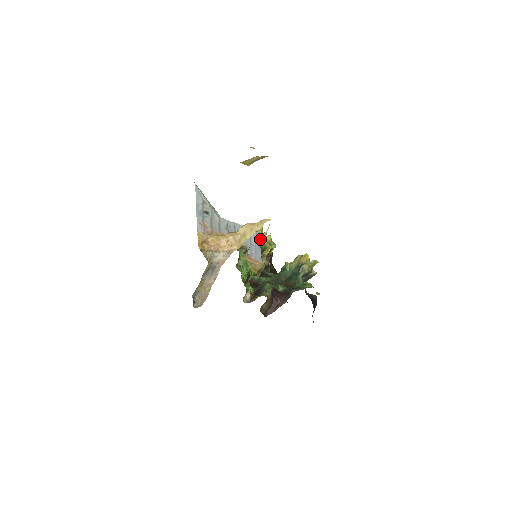
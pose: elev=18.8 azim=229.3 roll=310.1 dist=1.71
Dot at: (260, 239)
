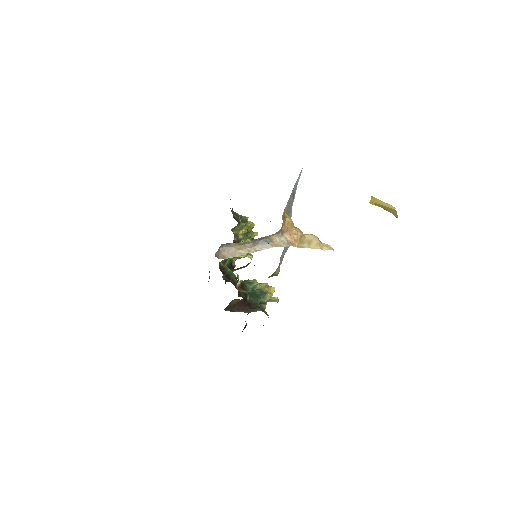
Dot at: occluded
